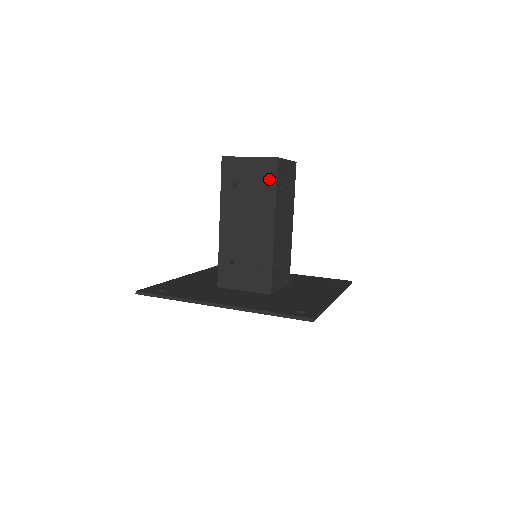
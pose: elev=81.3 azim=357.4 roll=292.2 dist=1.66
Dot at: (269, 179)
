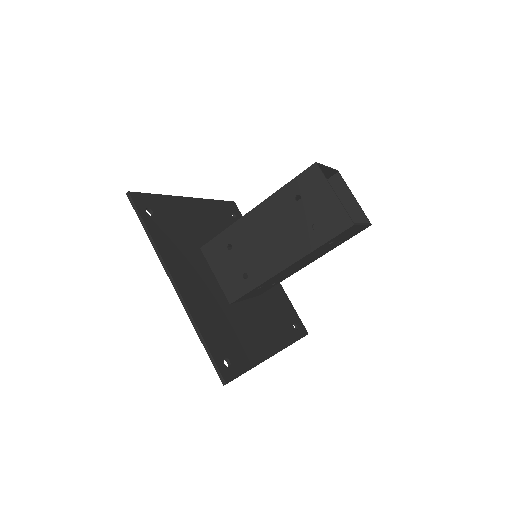
Dot at: (327, 230)
